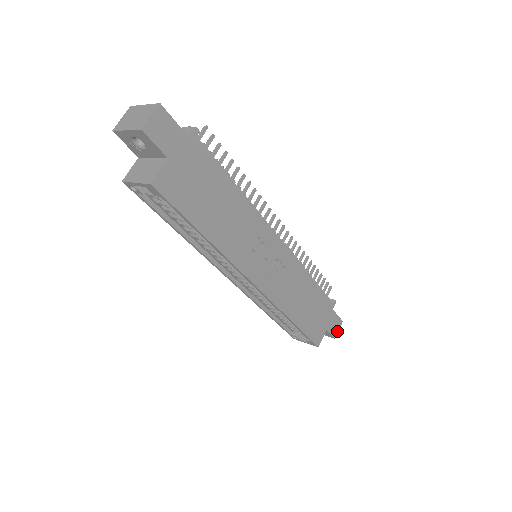
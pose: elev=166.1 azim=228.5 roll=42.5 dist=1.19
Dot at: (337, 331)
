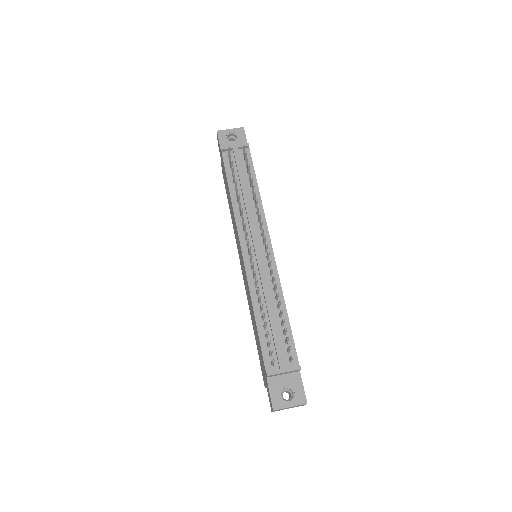
Dot at: occluded
